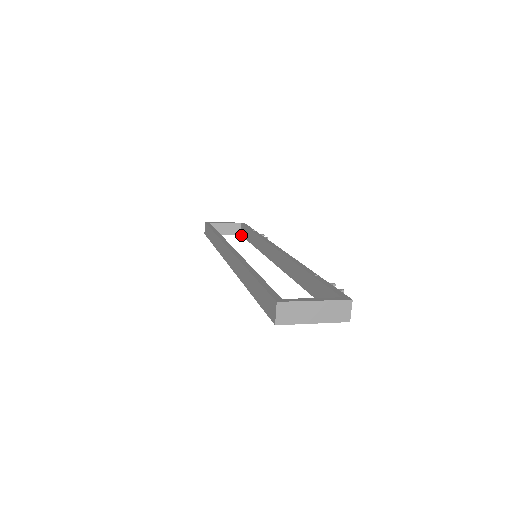
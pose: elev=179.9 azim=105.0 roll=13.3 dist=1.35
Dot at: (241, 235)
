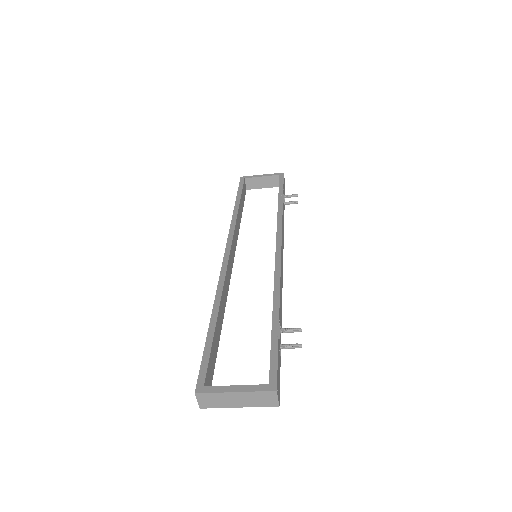
Dot at: occluded
